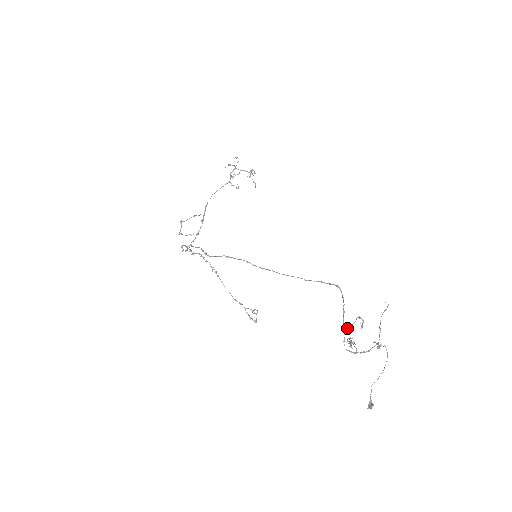
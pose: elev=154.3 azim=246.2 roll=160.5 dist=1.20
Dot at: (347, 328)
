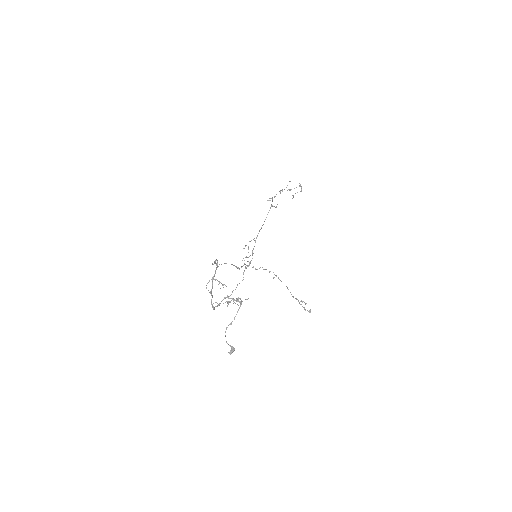
Dot at: occluded
